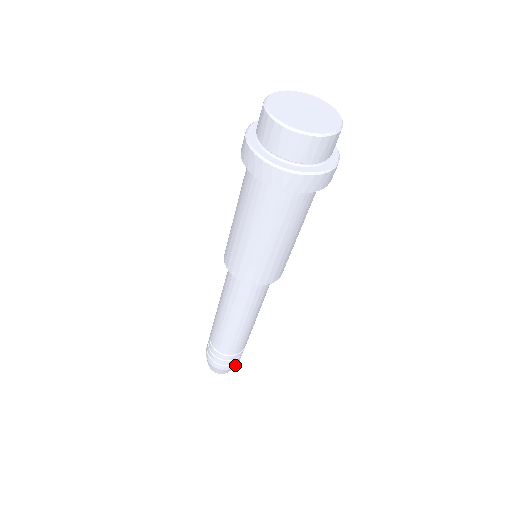
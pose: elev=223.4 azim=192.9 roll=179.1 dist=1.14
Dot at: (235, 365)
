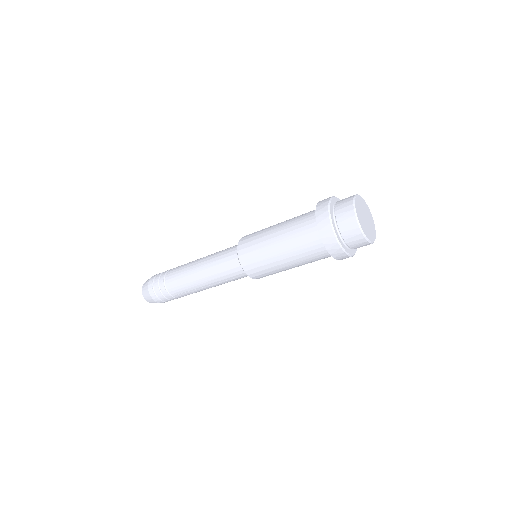
Dot at: occluded
